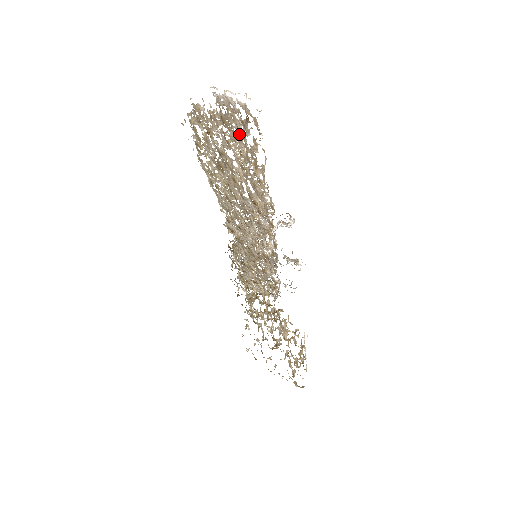
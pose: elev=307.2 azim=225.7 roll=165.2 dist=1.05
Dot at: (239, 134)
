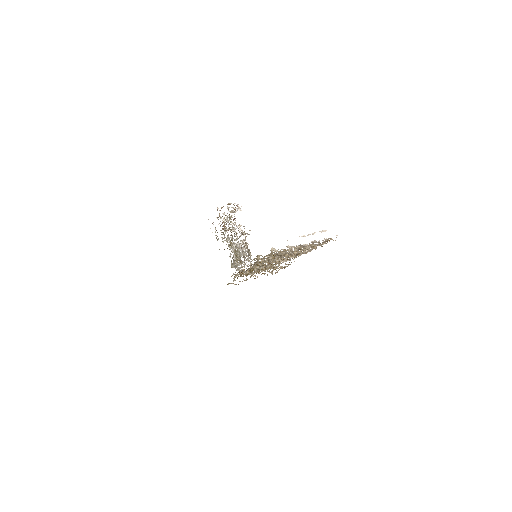
Dot at: occluded
